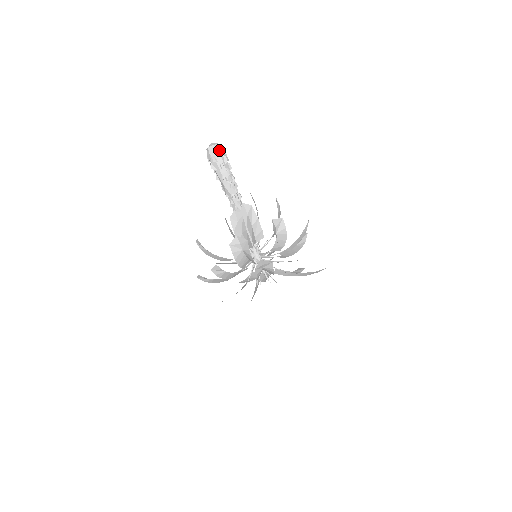
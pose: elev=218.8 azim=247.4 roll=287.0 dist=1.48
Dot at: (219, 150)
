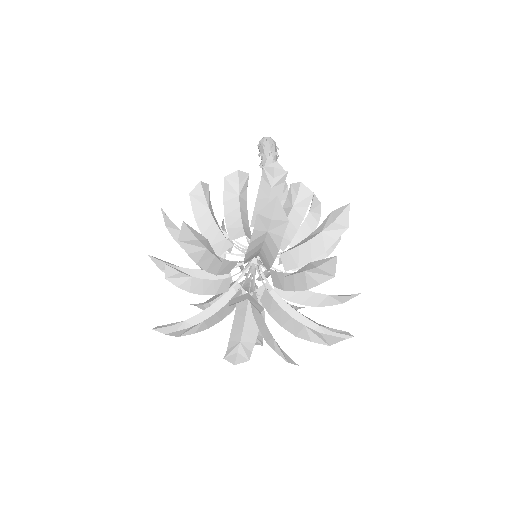
Dot at: occluded
